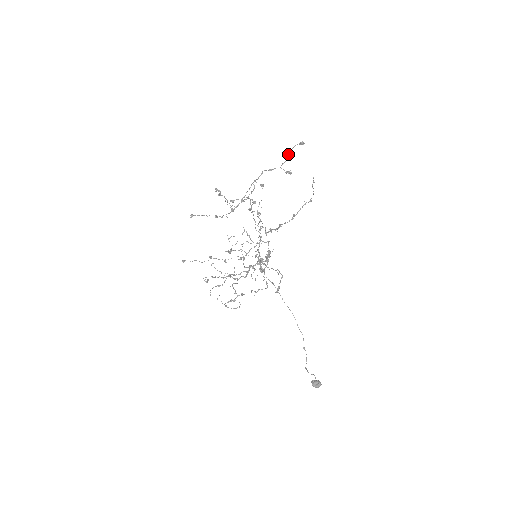
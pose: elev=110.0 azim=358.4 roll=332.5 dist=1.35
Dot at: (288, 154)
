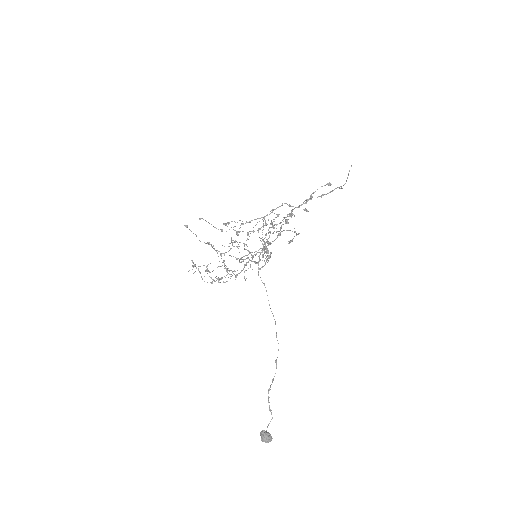
Dot at: (311, 195)
